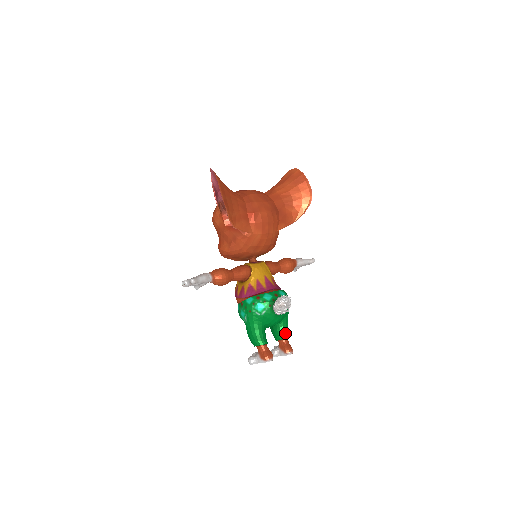
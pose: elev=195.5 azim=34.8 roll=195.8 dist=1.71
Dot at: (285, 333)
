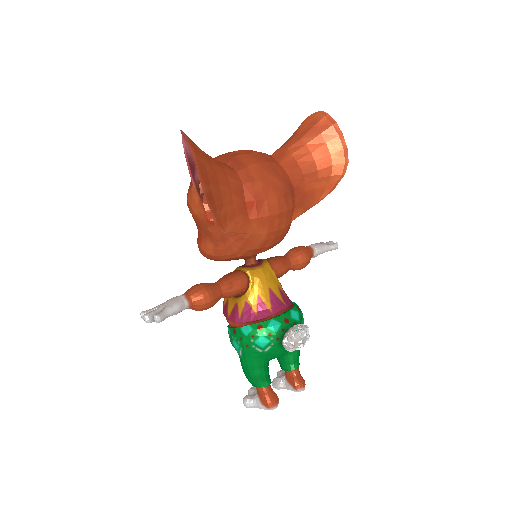
Dot at: (295, 362)
